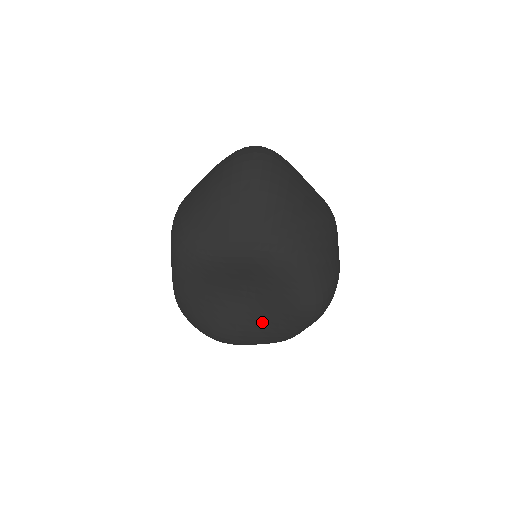
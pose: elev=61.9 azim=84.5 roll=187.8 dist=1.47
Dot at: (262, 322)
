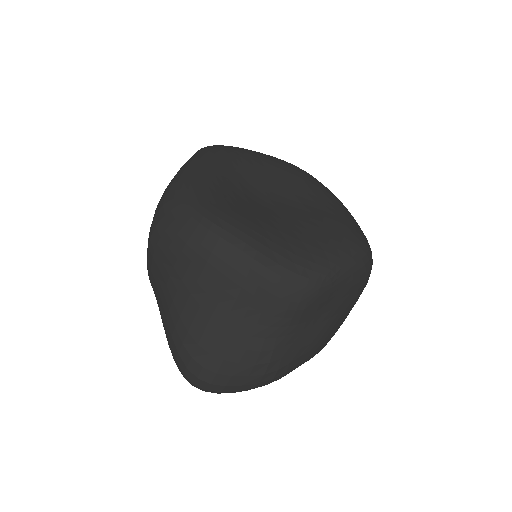
Dot at: (292, 232)
